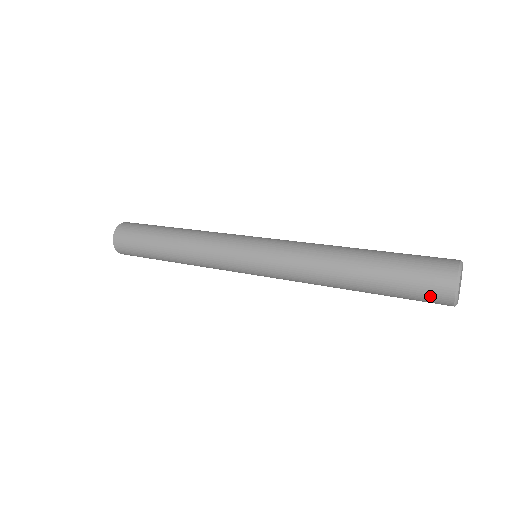
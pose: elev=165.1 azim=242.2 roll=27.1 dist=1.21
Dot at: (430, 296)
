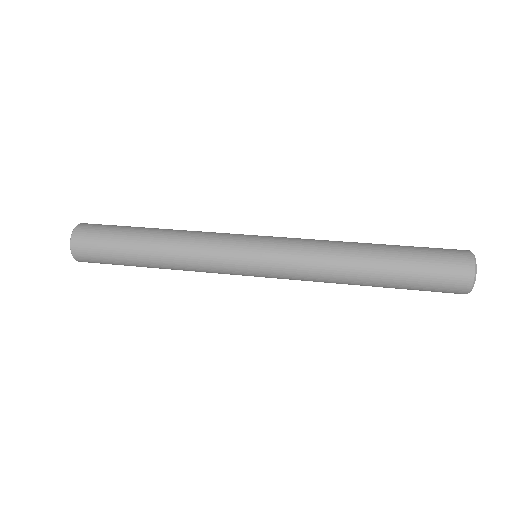
Dot at: occluded
